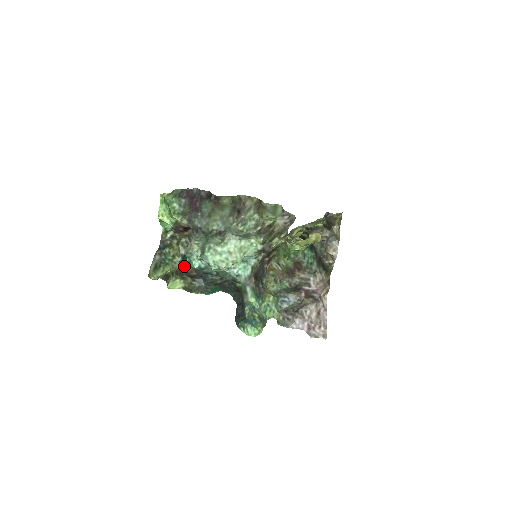
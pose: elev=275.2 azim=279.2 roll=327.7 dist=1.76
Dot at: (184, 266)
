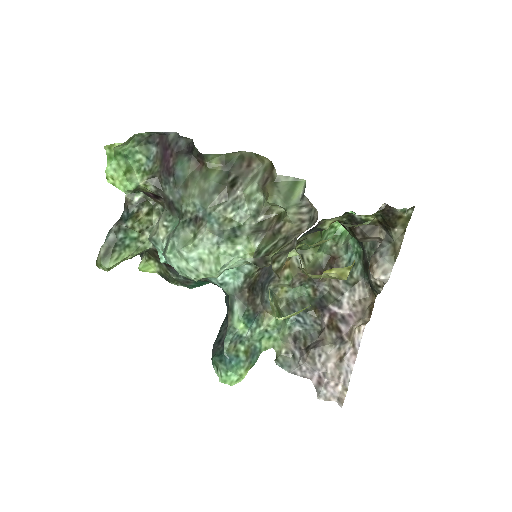
Dot at: occluded
